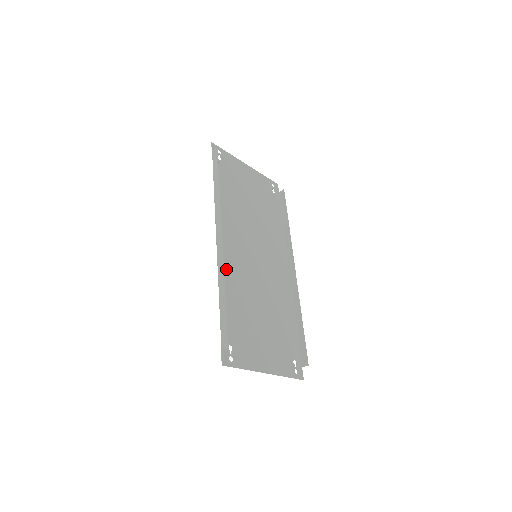
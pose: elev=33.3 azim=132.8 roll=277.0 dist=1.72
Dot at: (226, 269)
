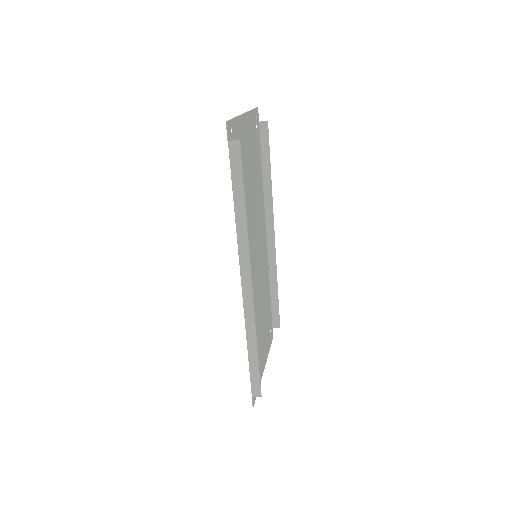
Dot at: occluded
